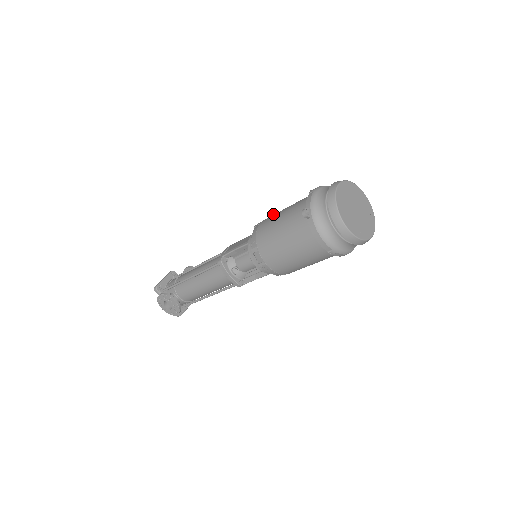
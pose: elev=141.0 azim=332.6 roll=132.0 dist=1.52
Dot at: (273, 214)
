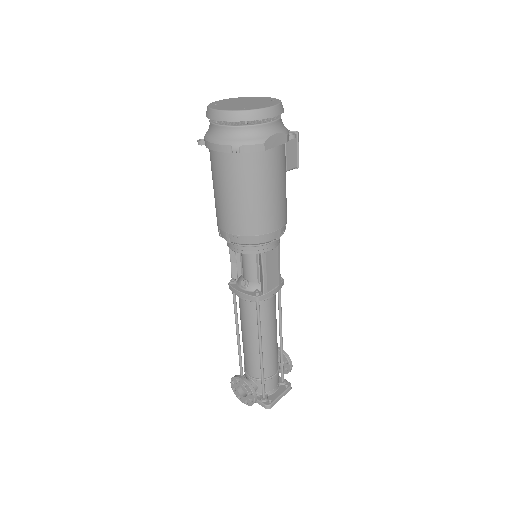
Dot at: occluded
